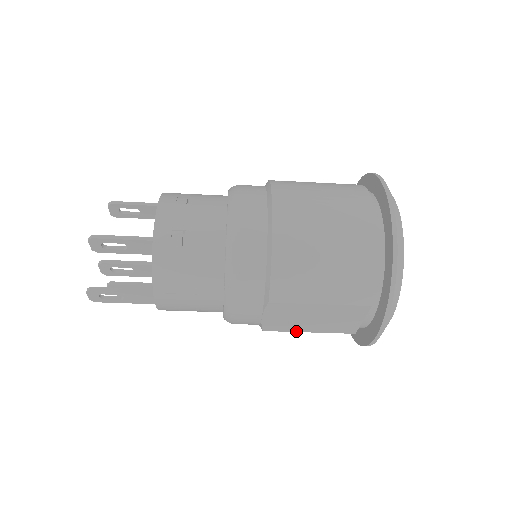
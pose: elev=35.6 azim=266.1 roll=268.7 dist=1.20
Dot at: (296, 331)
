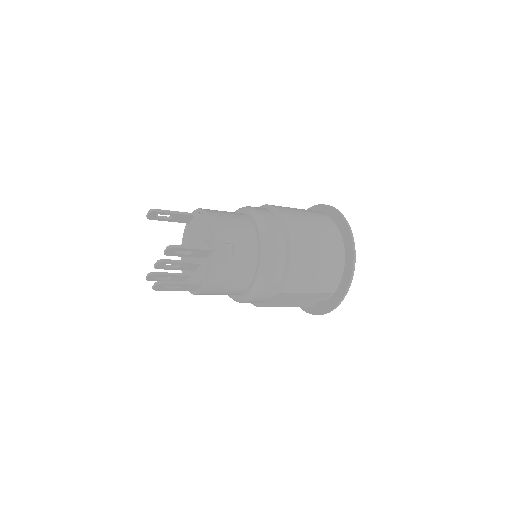
Dot at: occluded
